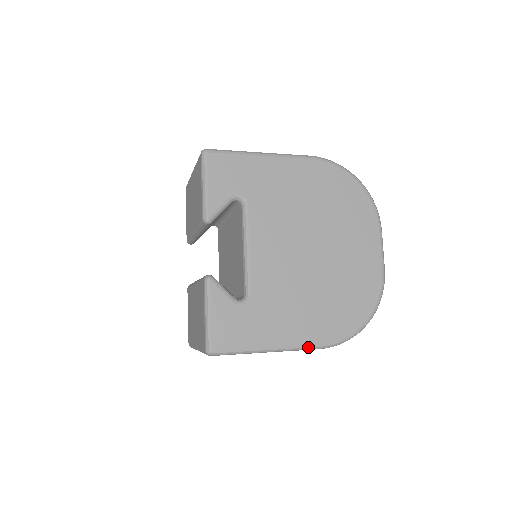
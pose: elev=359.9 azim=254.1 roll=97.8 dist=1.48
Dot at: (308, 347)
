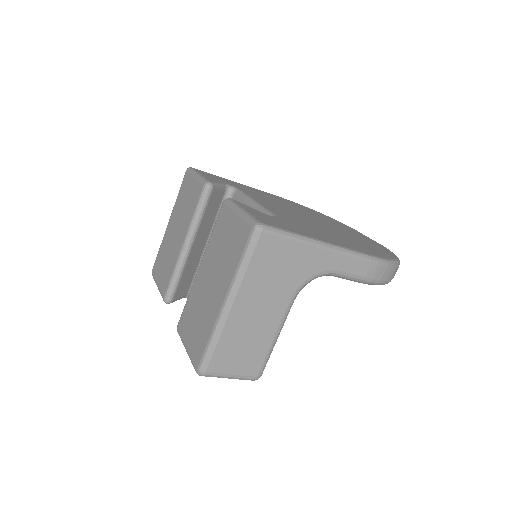
Dot at: (359, 253)
